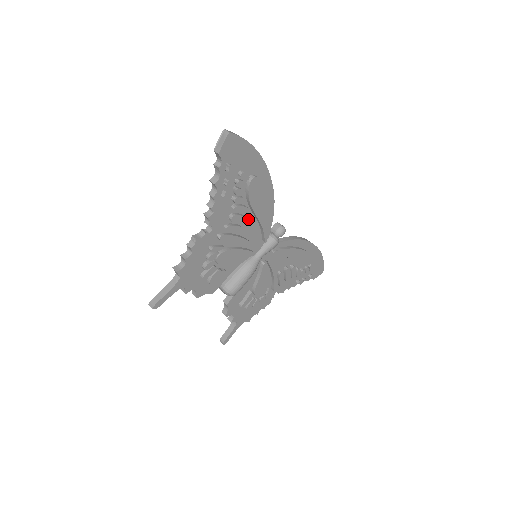
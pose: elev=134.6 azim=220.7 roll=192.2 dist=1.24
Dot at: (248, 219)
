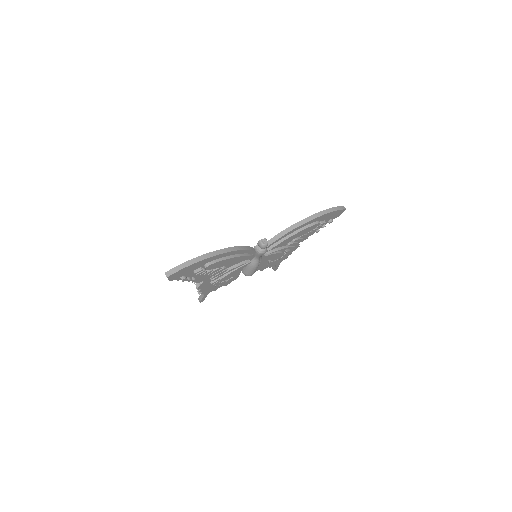
Dot at: occluded
